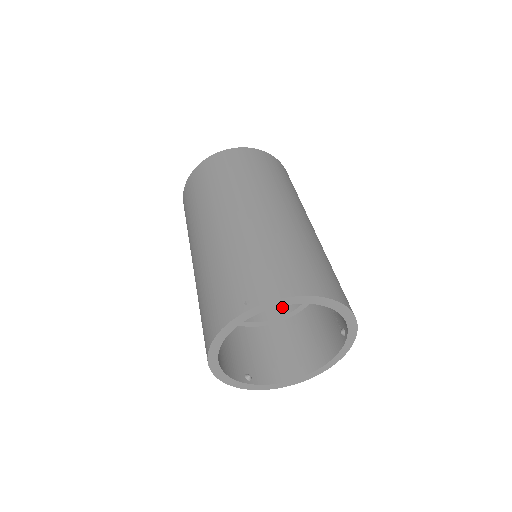
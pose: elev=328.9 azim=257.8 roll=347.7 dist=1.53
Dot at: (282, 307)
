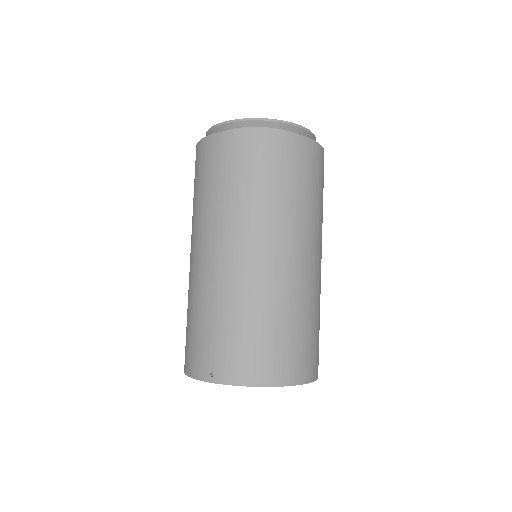
Dot at: occluded
